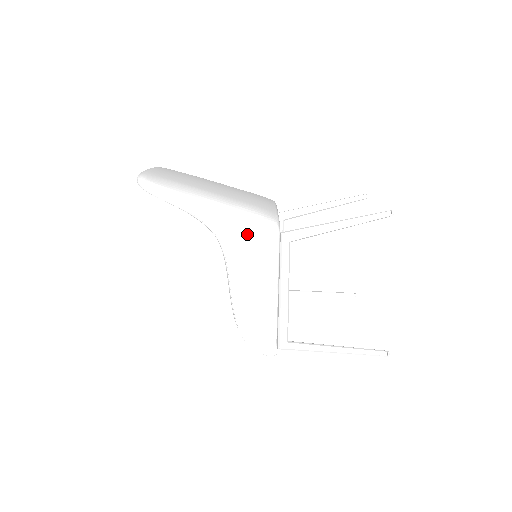
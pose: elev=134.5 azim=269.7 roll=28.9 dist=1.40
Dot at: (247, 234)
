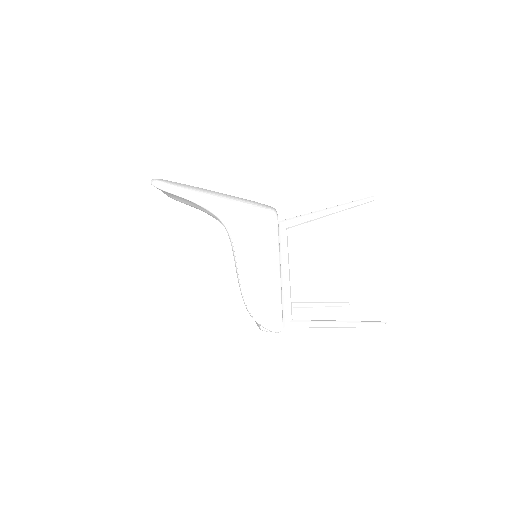
Dot at: (249, 218)
